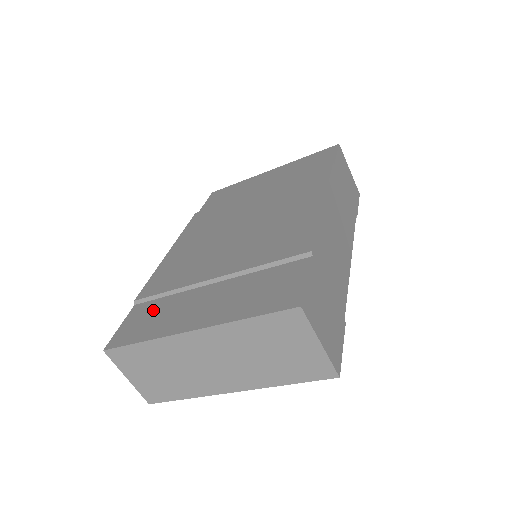
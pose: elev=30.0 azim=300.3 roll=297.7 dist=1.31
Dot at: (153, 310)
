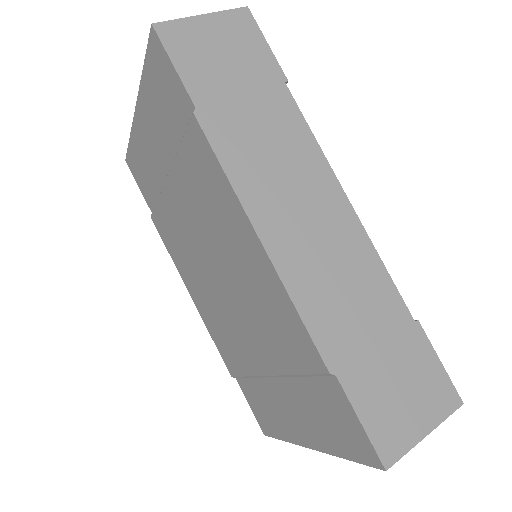
Dot at: (256, 397)
